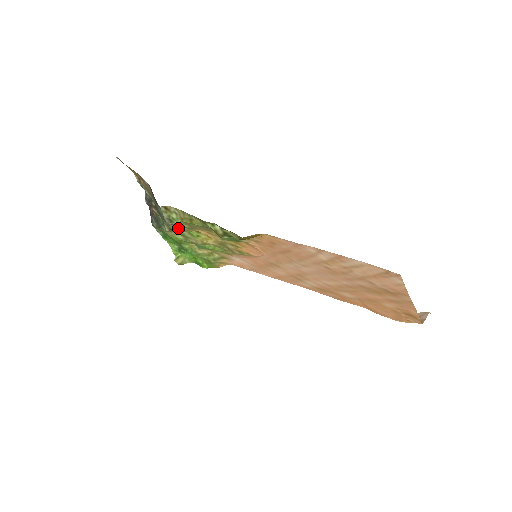
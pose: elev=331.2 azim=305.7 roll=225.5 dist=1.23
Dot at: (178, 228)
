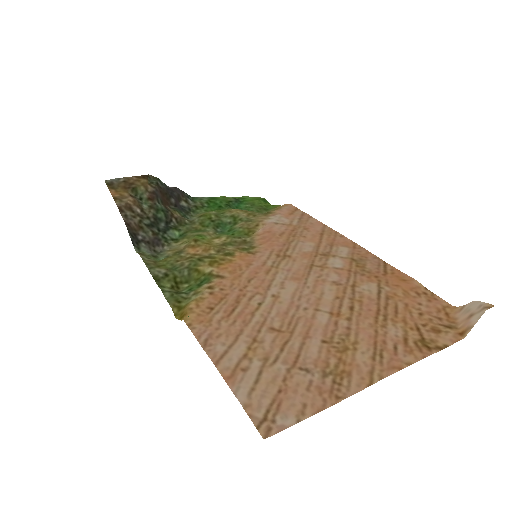
Dot at: (173, 249)
